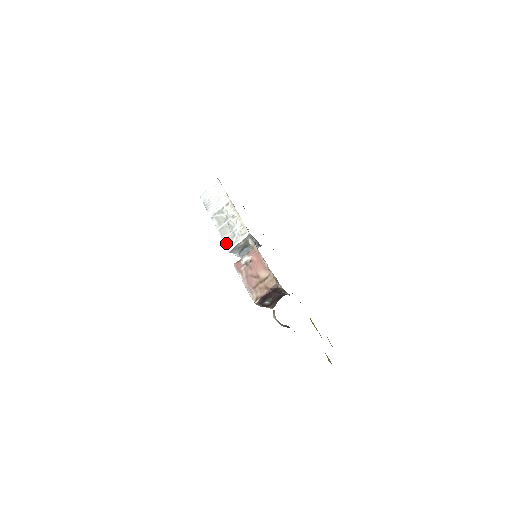
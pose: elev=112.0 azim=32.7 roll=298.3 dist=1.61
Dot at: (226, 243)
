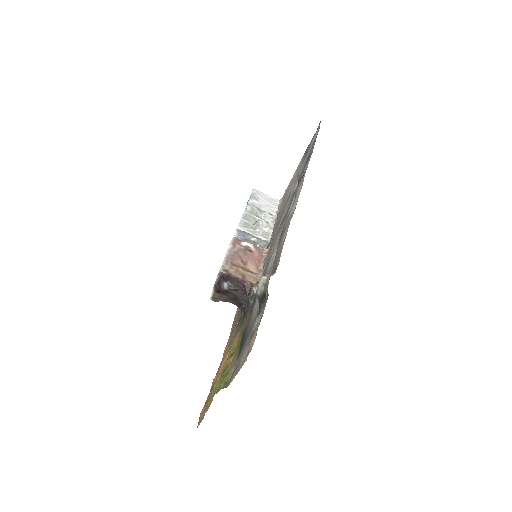
Dot at: (243, 223)
